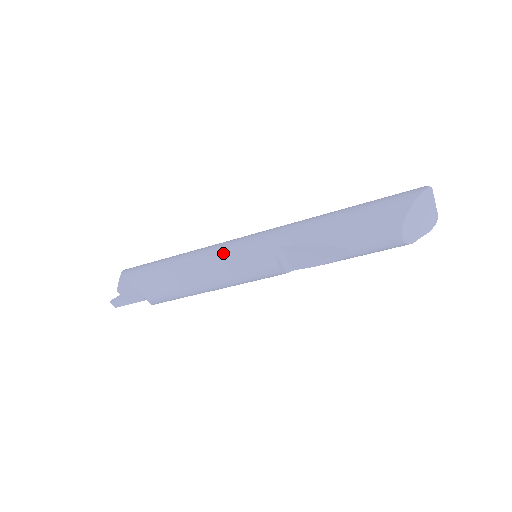
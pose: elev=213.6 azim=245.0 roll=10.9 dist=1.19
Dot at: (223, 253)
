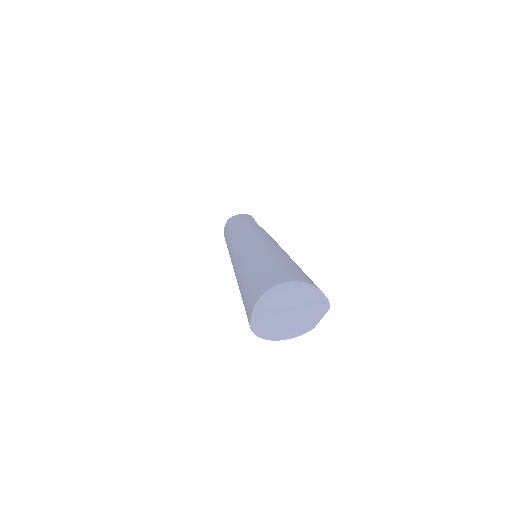
Dot at: occluded
